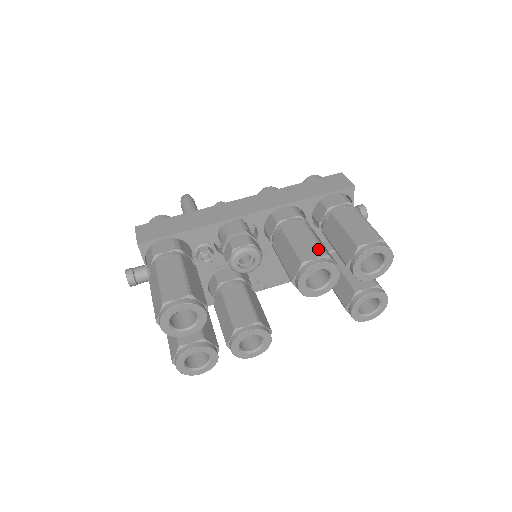
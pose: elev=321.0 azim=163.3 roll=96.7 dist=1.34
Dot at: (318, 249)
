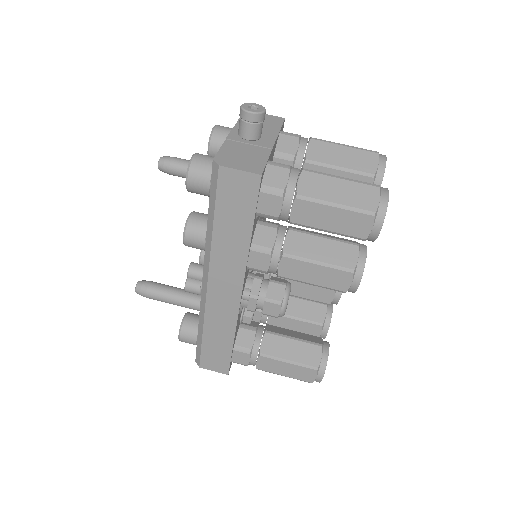
Dot at: (340, 274)
